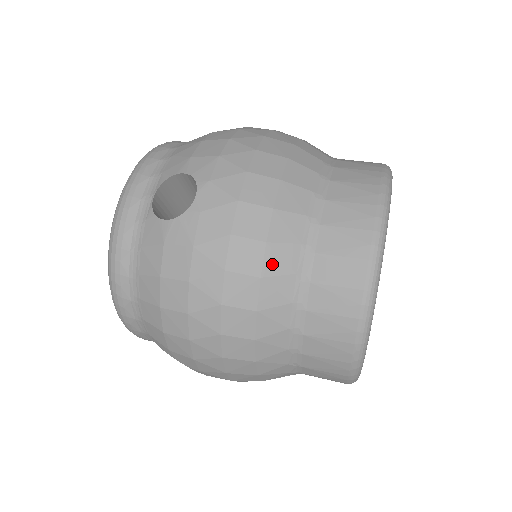
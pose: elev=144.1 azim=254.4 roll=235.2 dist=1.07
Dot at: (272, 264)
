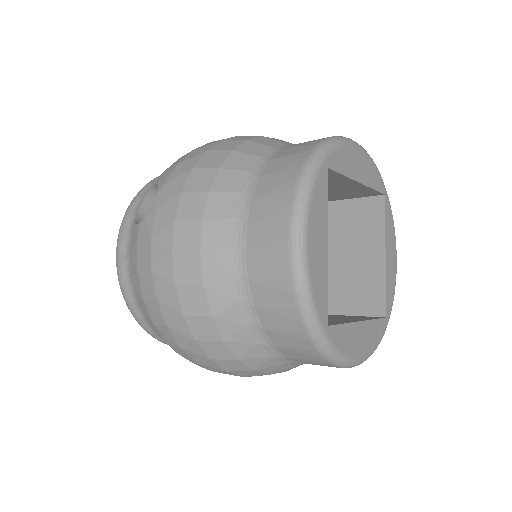
Dot at: (209, 240)
